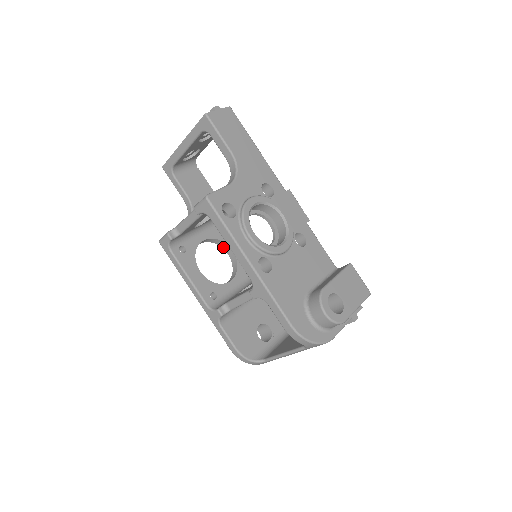
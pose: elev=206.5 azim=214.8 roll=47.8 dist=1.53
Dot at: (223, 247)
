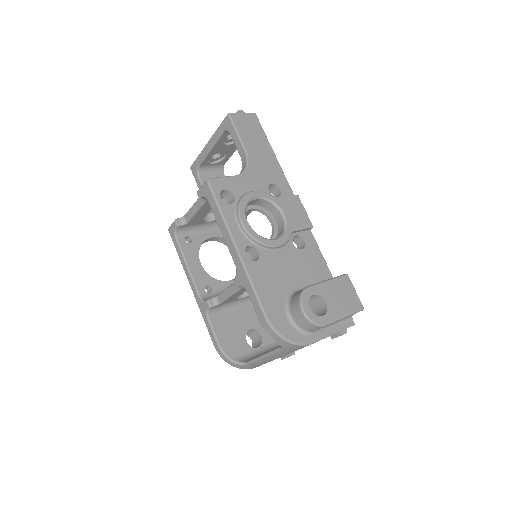
Dot at: occluded
